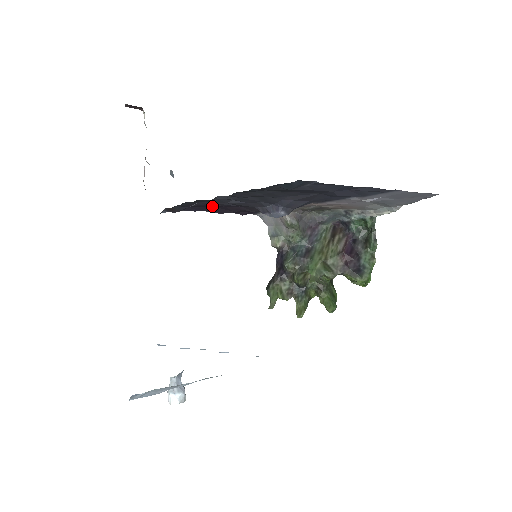
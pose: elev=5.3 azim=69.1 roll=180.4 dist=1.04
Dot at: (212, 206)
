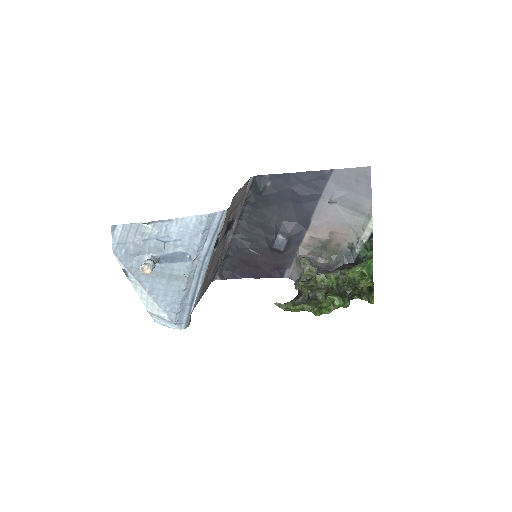
Dot at: (247, 266)
